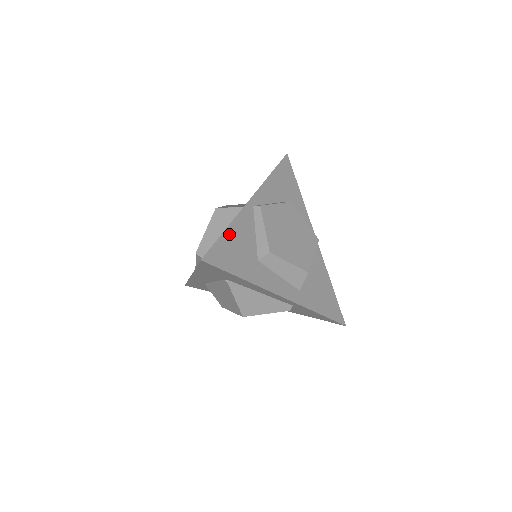
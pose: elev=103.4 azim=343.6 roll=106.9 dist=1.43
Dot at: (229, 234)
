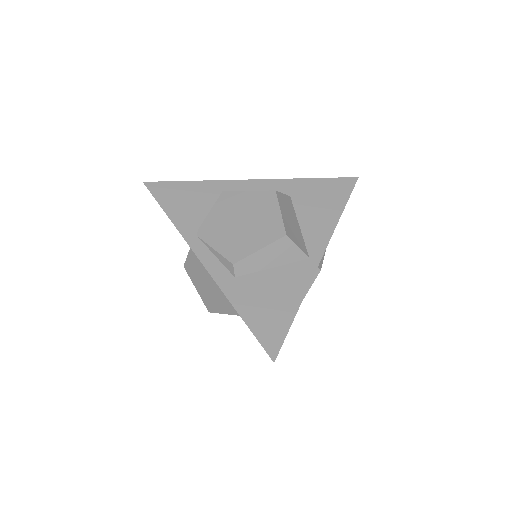
Dot at: (294, 314)
